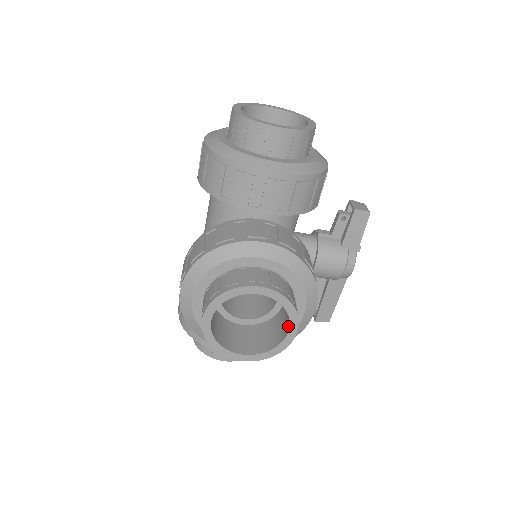
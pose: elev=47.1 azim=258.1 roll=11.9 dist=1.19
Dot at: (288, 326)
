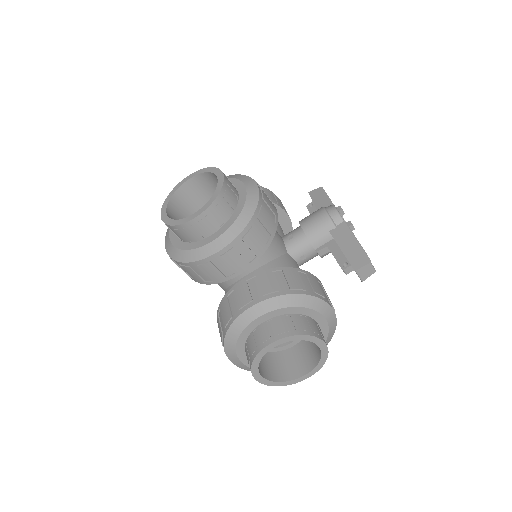
Dot at: occluded
